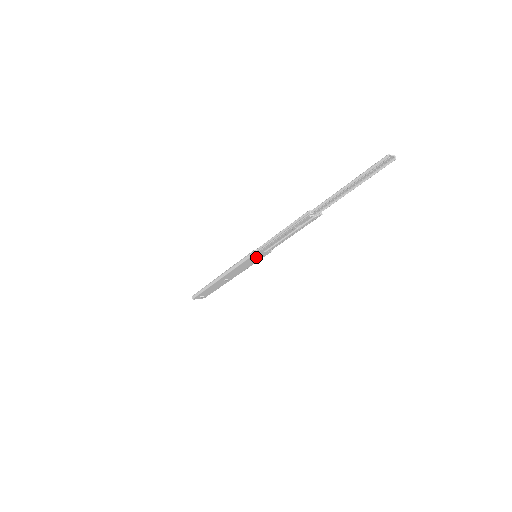
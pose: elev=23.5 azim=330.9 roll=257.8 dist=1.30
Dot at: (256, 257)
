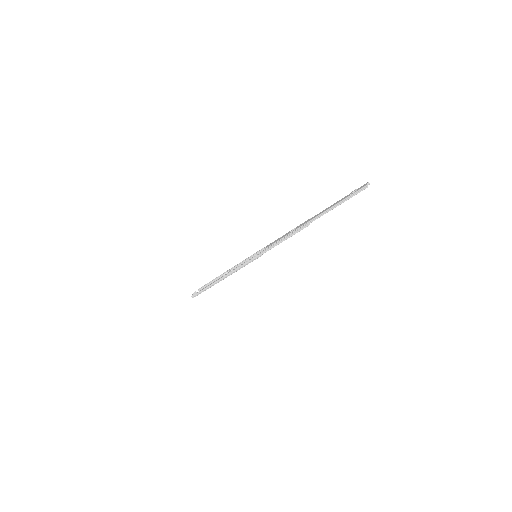
Dot at: occluded
